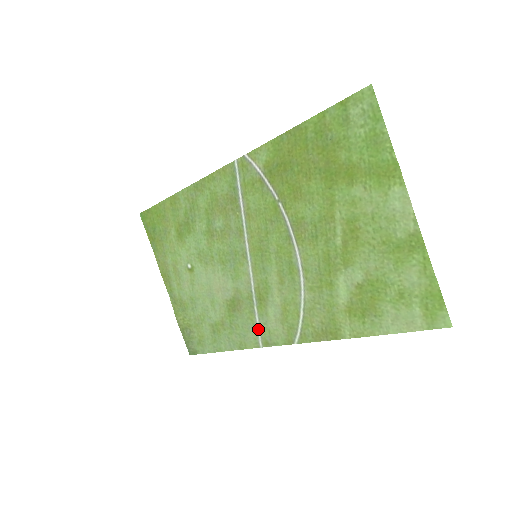
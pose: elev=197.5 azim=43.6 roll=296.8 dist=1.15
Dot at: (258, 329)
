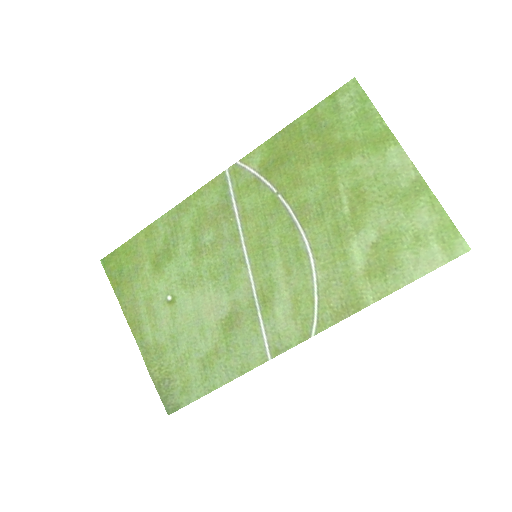
Dot at: (264, 338)
